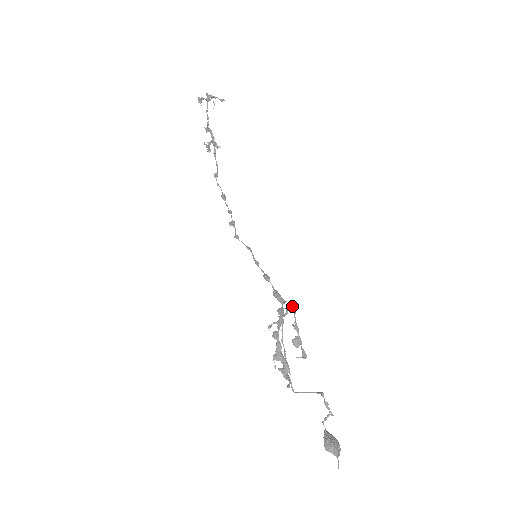
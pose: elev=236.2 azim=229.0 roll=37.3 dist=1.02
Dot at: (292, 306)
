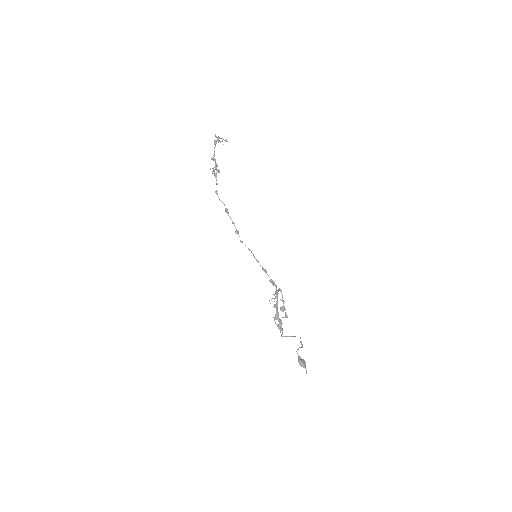
Dot at: occluded
